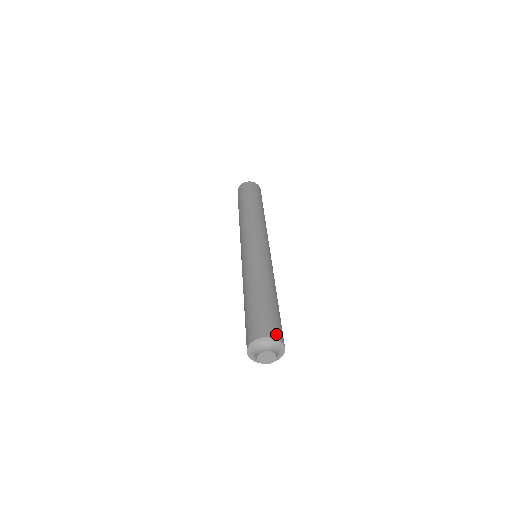
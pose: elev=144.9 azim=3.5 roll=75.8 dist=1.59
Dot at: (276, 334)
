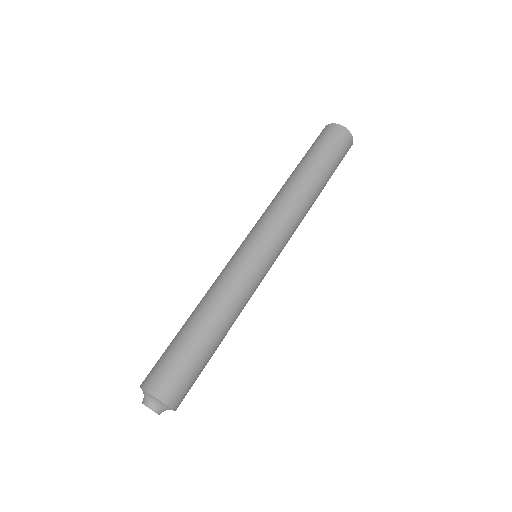
Dot at: (168, 397)
